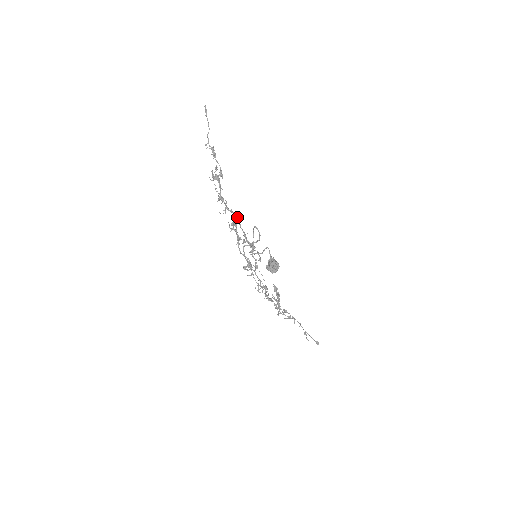
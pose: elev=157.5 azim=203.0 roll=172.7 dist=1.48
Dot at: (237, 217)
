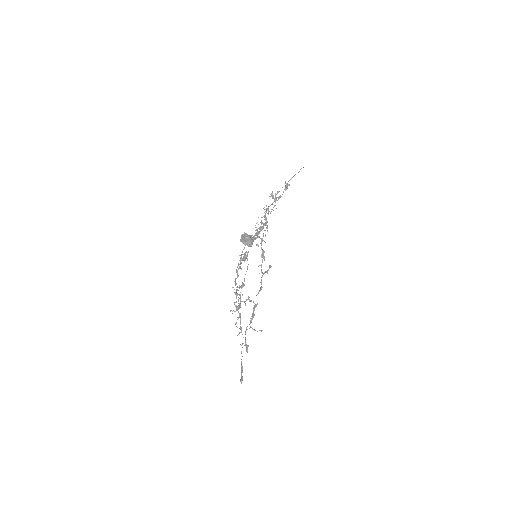
Dot at: (266, 223)
